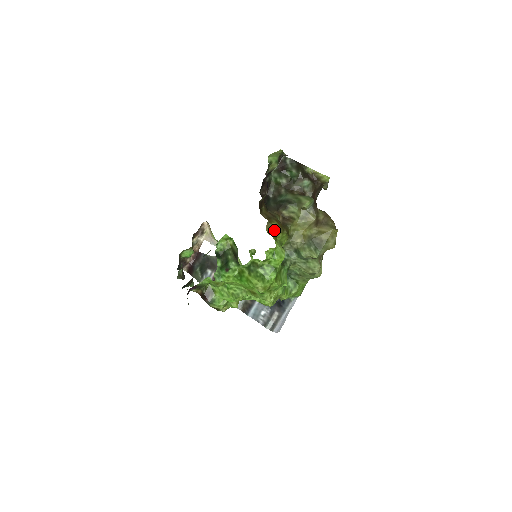
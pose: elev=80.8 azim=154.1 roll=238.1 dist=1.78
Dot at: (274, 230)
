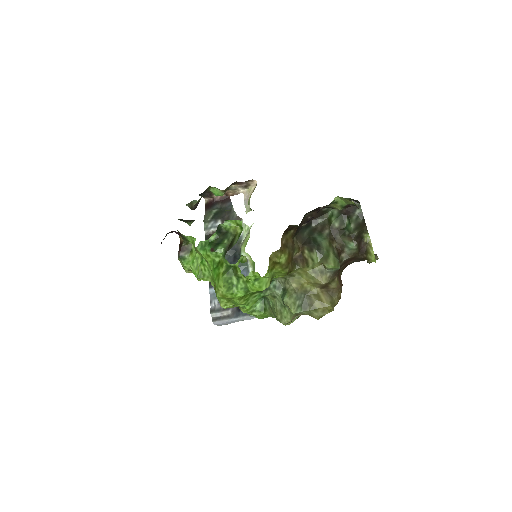
Dot at: (278, 261)
